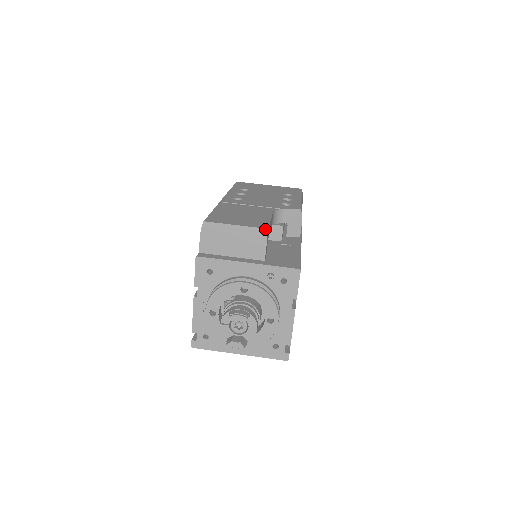
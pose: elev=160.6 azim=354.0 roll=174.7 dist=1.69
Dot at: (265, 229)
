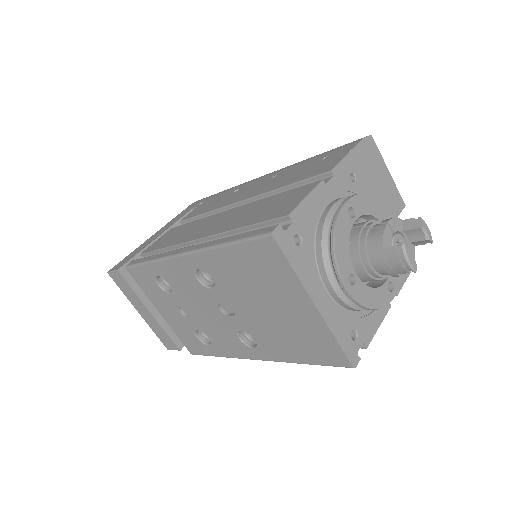
Dot at: (404, 203)
